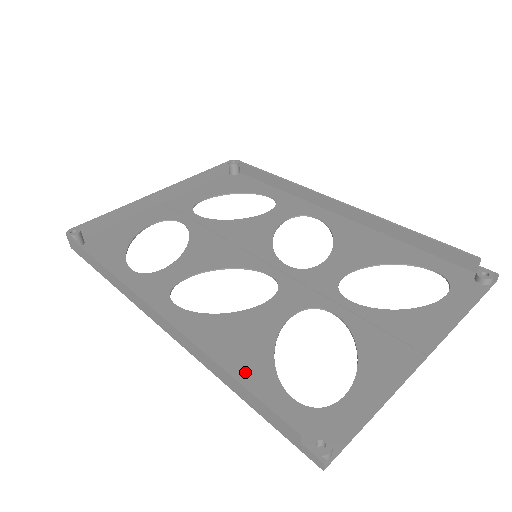
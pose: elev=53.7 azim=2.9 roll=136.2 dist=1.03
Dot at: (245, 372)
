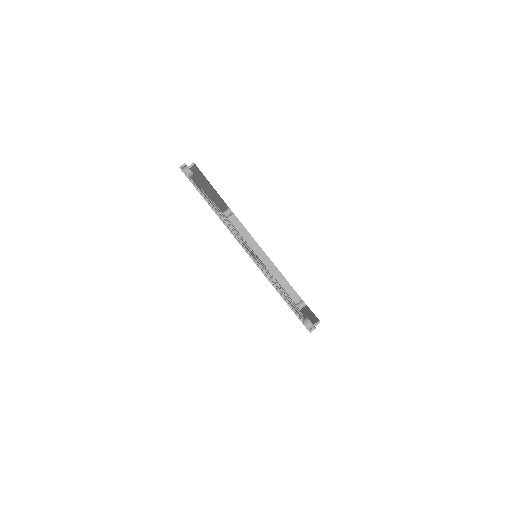
Dot at: occluded
